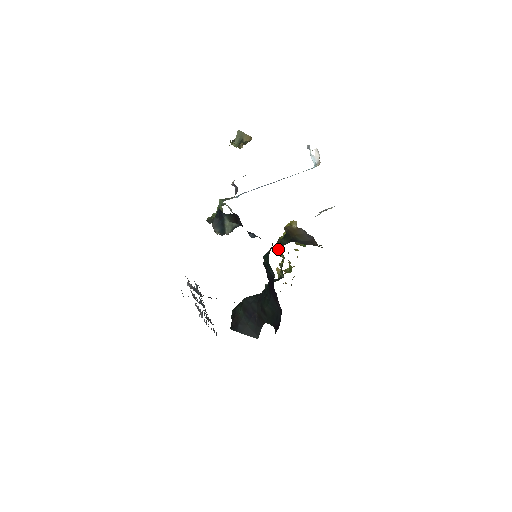
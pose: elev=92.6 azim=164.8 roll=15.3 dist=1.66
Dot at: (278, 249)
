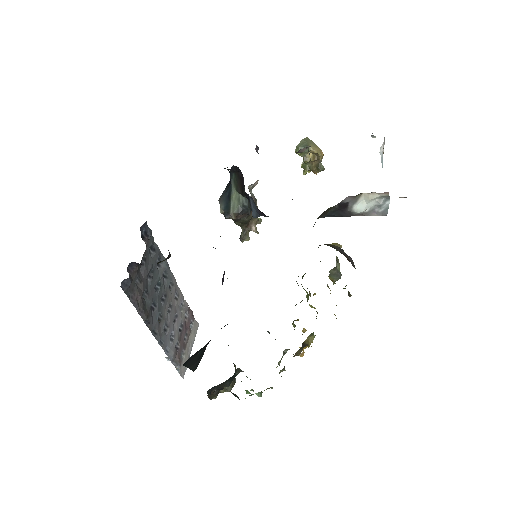
Dot at: occluded
